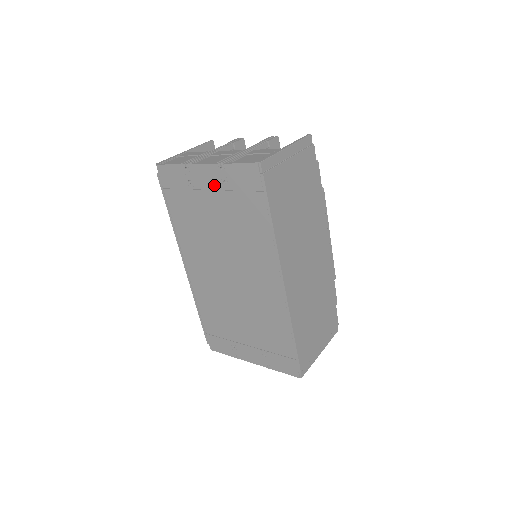
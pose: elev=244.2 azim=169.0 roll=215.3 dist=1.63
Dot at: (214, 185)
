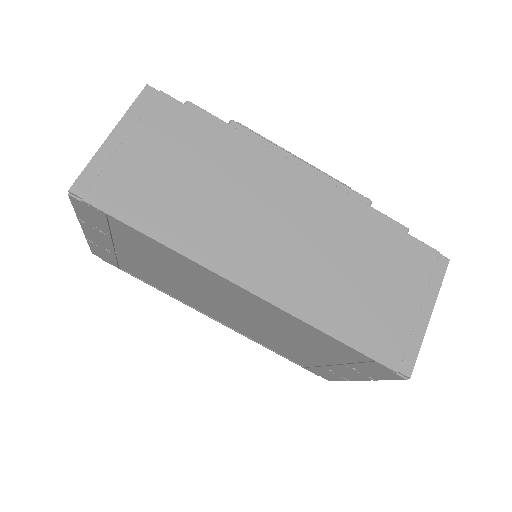
Dot at: (106, 240)
